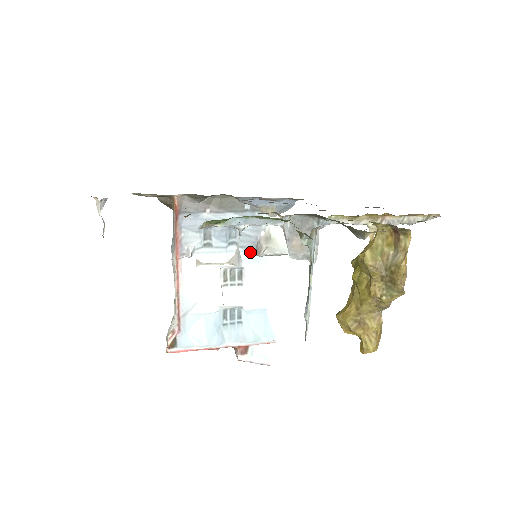
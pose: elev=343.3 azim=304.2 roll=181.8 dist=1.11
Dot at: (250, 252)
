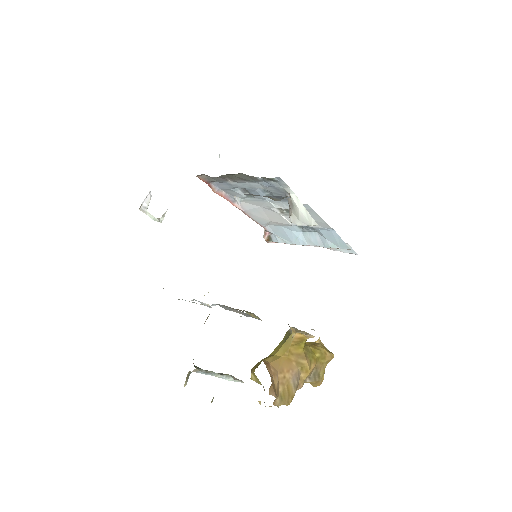
Dot at: occluded
